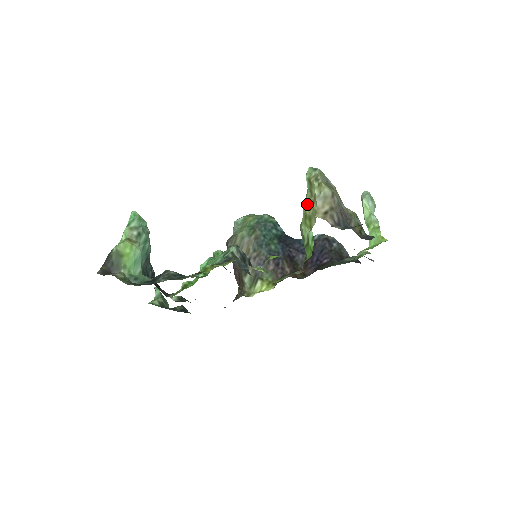
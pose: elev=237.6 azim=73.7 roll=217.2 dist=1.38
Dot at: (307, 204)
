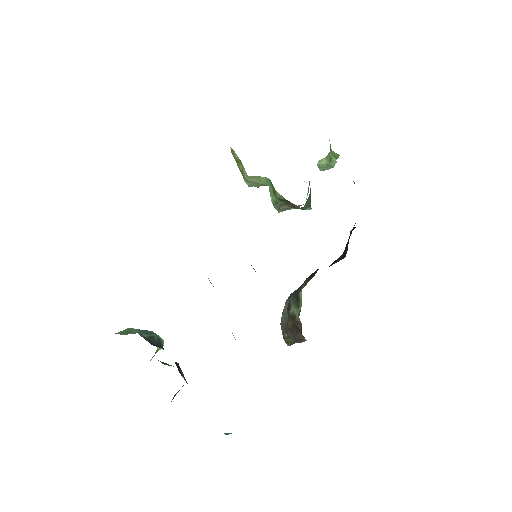
Dot at: occluded
